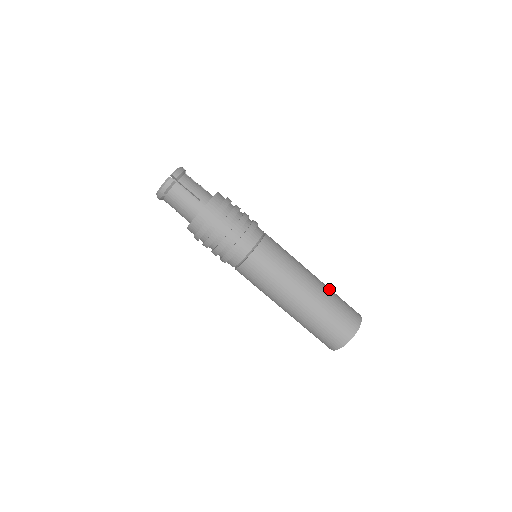
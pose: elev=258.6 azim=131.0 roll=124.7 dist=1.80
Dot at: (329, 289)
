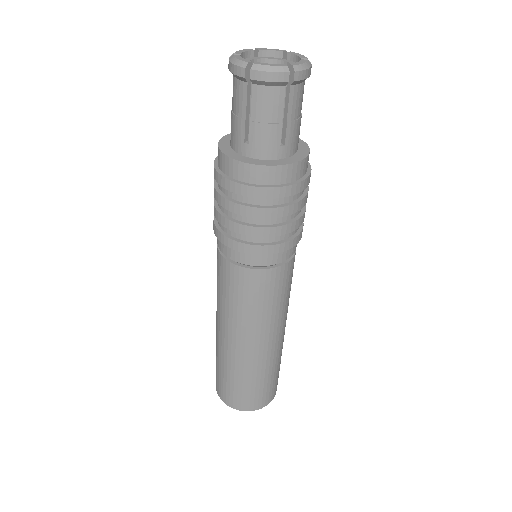
Dot at: occluded
